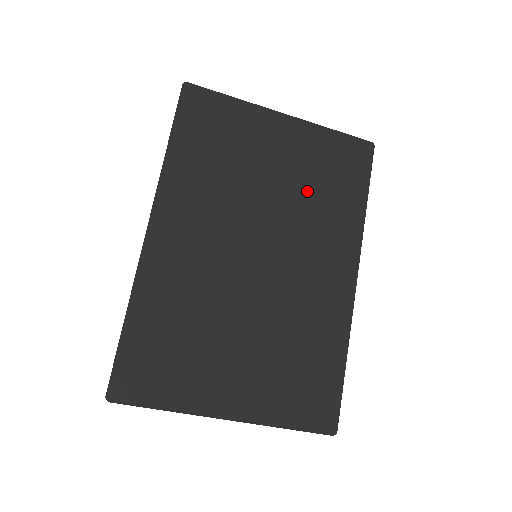
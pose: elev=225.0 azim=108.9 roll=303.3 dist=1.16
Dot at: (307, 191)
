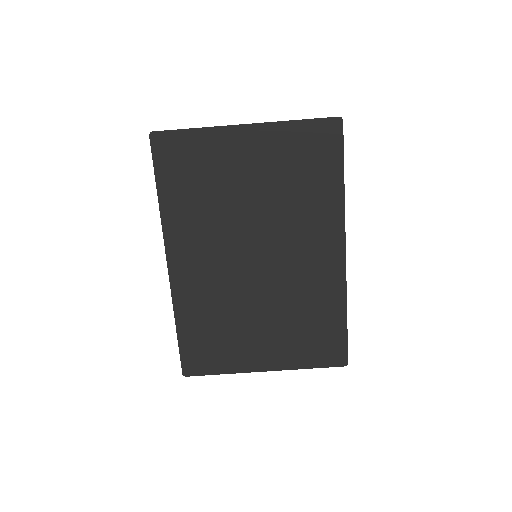
Dot at: (284, 191)
